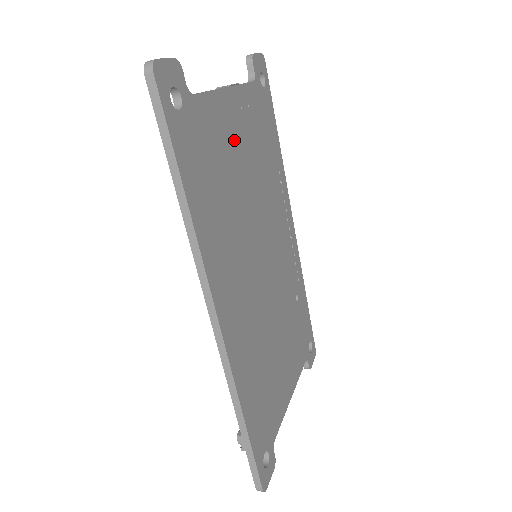
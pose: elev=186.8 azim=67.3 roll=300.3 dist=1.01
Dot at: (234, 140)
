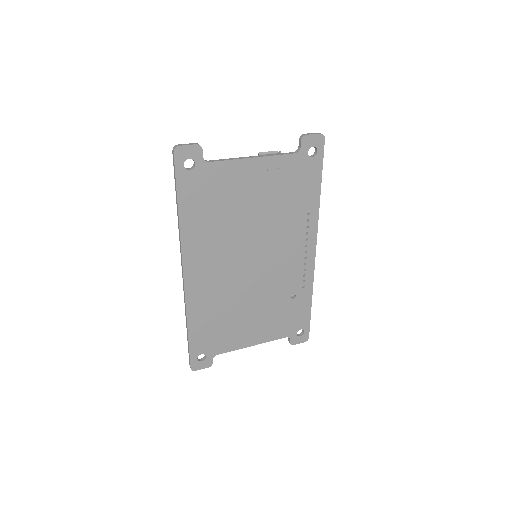
Dot at: (247, 188)
